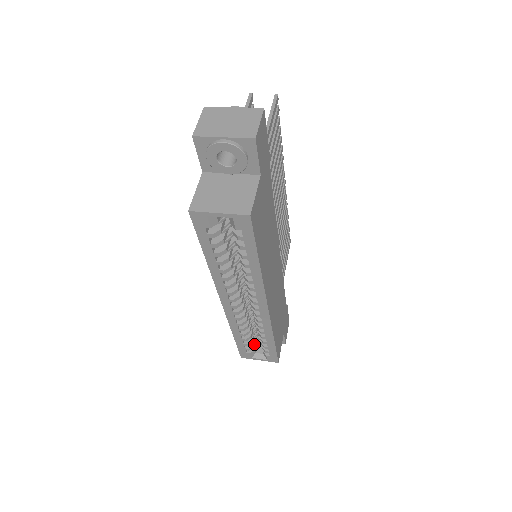
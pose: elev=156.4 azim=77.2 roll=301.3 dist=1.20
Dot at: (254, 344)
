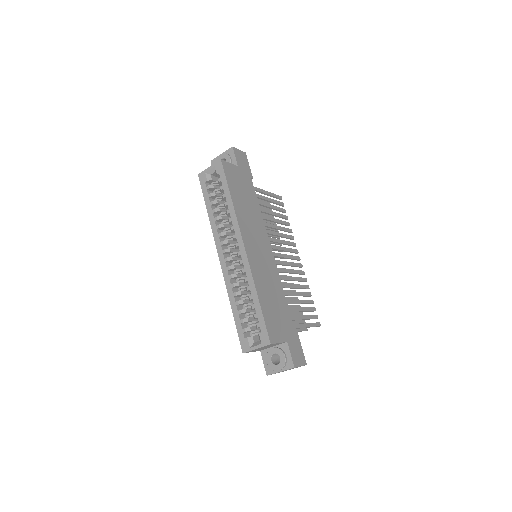
Dot at: (252, 329)
